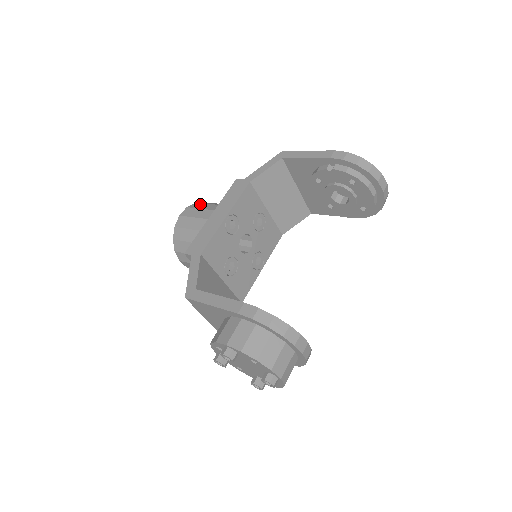
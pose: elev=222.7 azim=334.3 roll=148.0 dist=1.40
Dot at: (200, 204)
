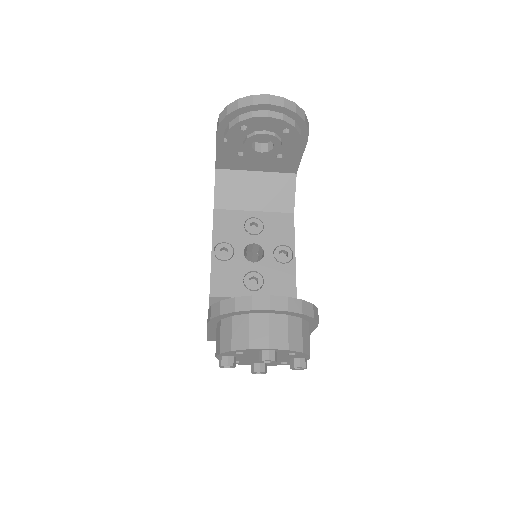
Dot at: occluded
